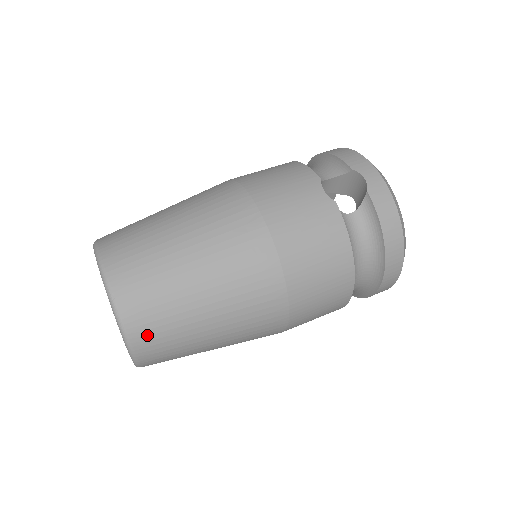
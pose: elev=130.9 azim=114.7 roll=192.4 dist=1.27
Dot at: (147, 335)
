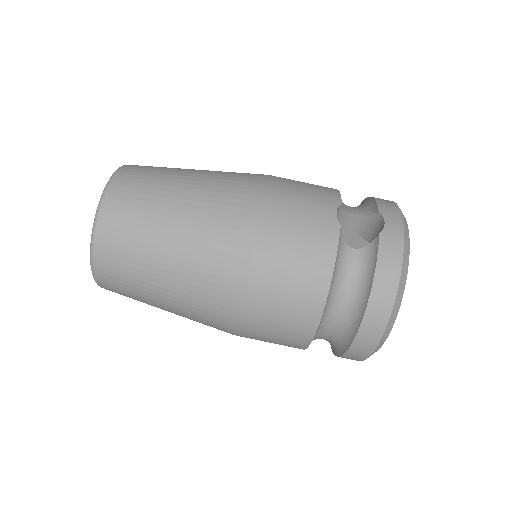
Dot at: (110, 247)
